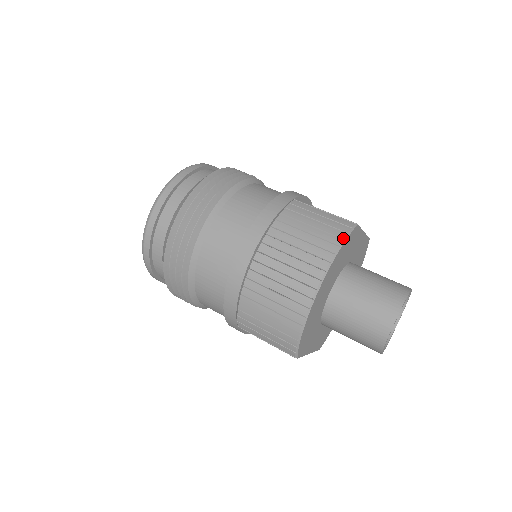
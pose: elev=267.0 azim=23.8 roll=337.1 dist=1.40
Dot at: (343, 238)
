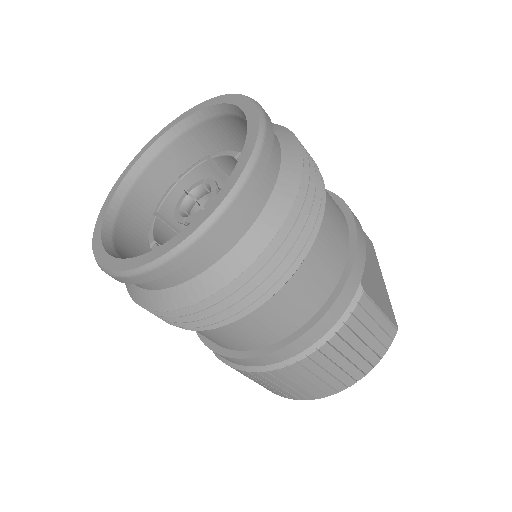
Dot at: occluded
